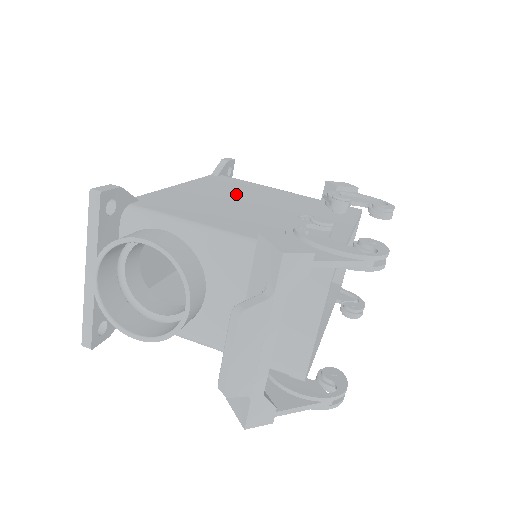
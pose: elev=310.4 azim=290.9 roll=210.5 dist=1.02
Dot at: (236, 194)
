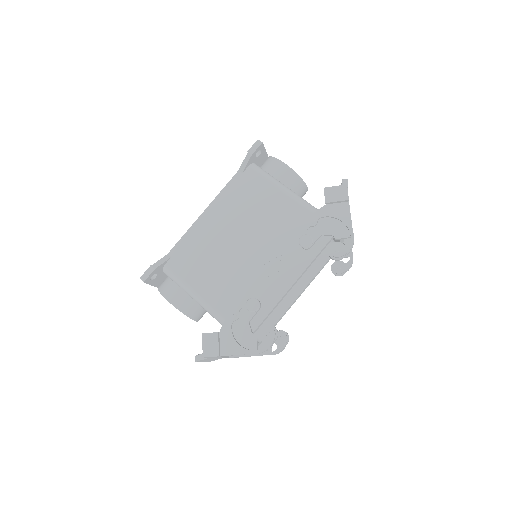
Dot at: (239, 222)
